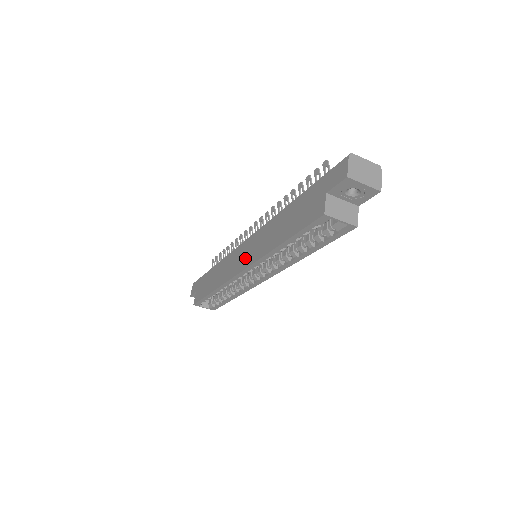
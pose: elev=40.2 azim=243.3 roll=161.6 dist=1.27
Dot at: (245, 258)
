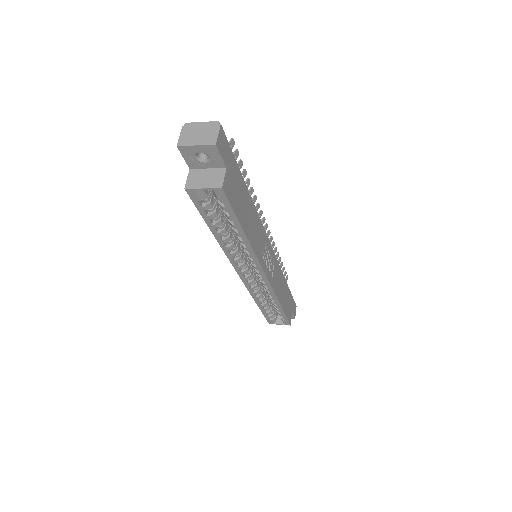
Dot at: occluded
